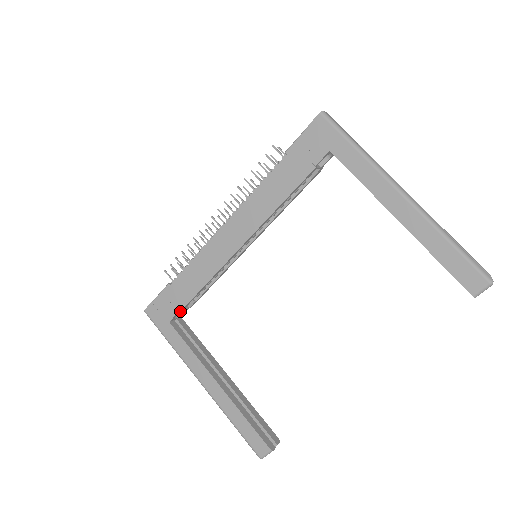
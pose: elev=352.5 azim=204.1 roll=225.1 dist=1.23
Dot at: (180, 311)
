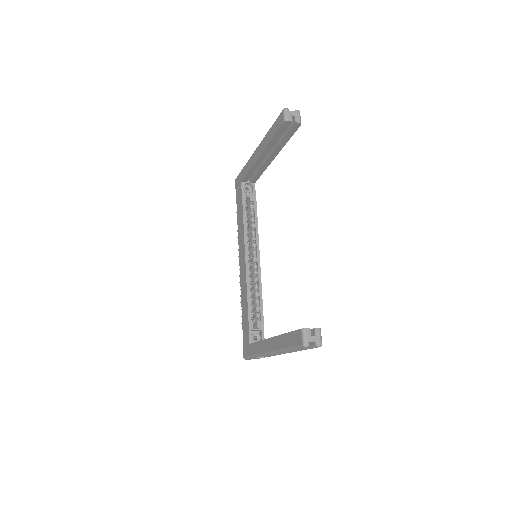
Dot at: (249, 329)
